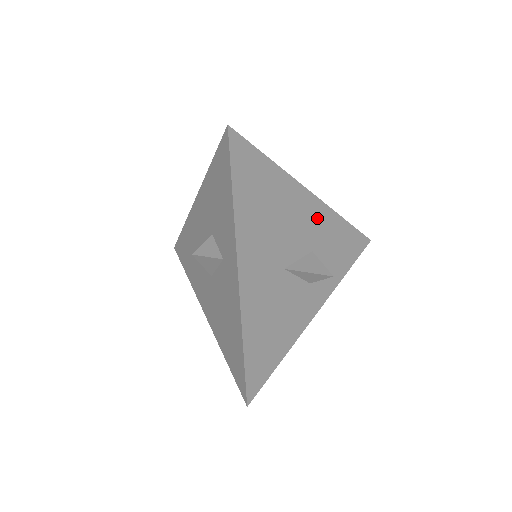
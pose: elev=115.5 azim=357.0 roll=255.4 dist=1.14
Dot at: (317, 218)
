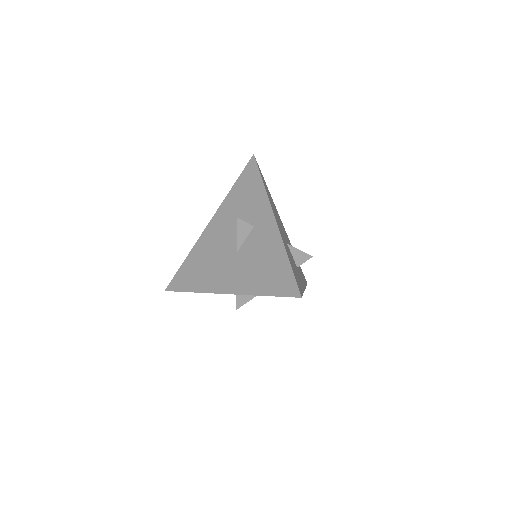
Dot at: occluded
